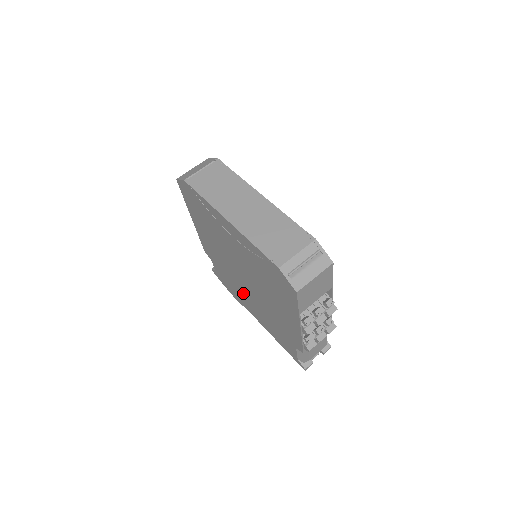
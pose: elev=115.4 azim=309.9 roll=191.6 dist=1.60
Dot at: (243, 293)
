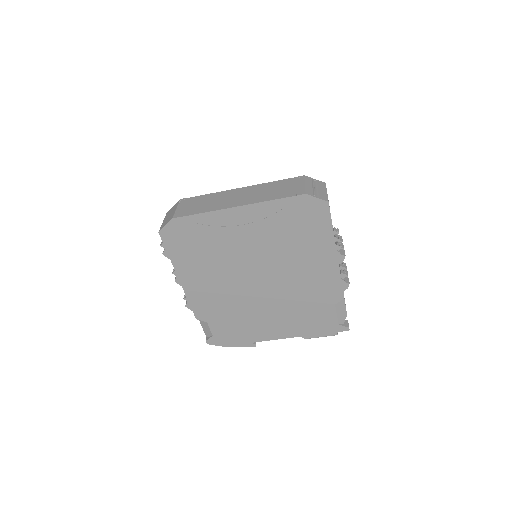
Dot at: (258, 314)
